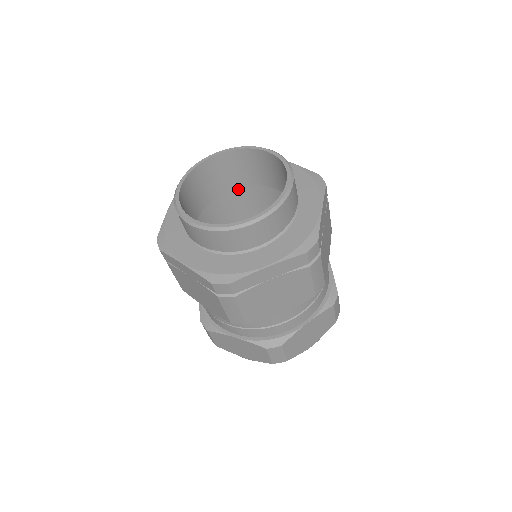
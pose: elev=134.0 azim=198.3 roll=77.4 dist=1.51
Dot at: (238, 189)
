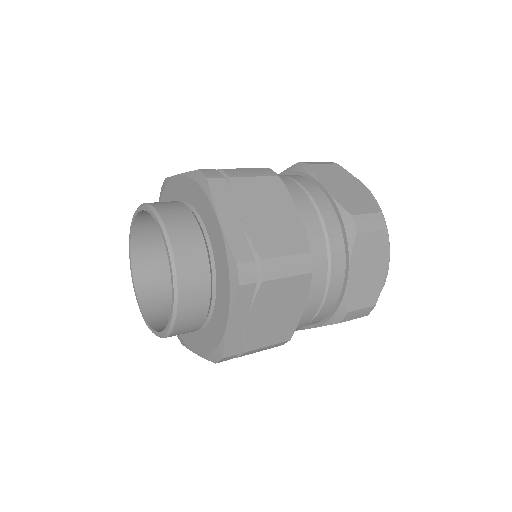
Dot at: occluded
